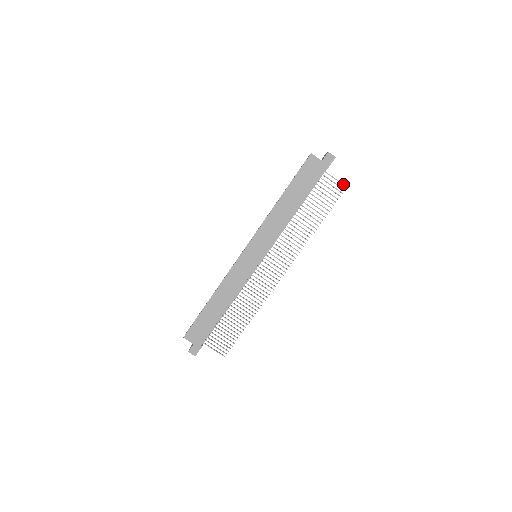
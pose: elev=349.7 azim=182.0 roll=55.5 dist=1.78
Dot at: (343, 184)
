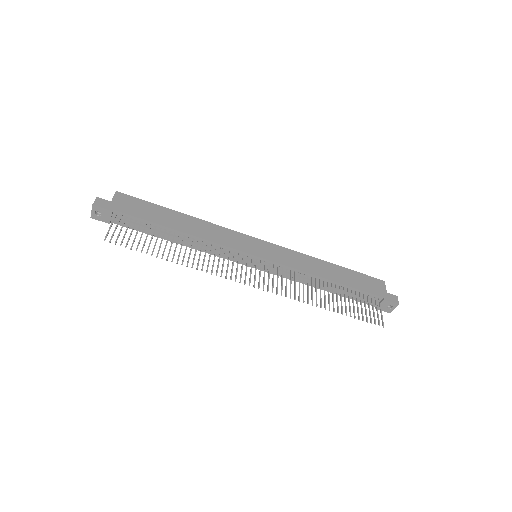
Dot at: (383, 322)
